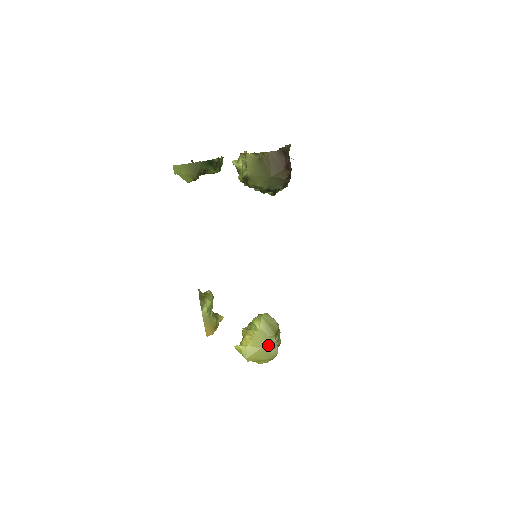
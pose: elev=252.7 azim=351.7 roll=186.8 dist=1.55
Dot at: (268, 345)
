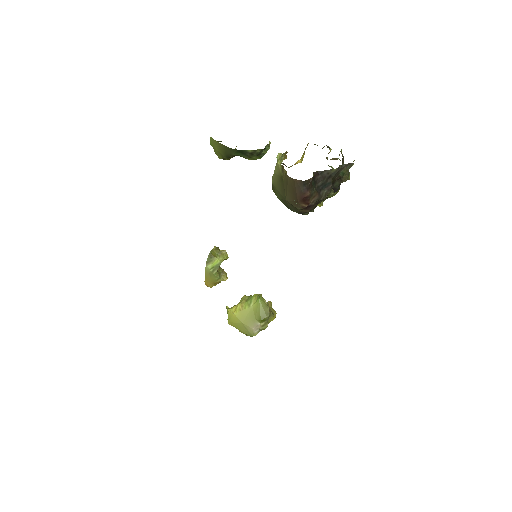
Dot at: (250, 324)
